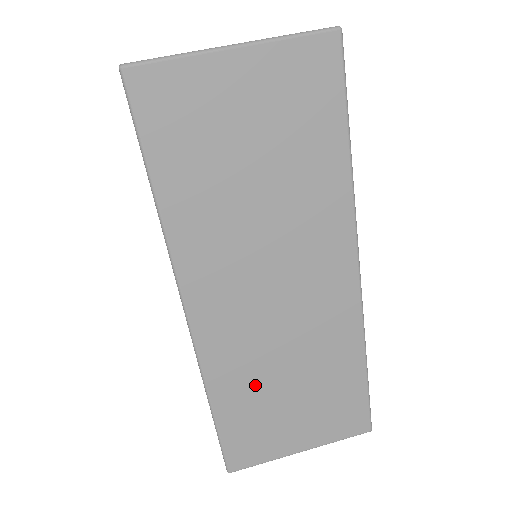
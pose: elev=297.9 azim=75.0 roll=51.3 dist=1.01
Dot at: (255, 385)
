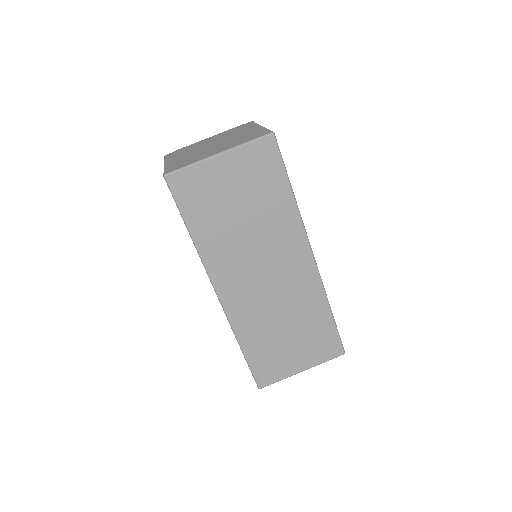
Dot at: (265, 332)
